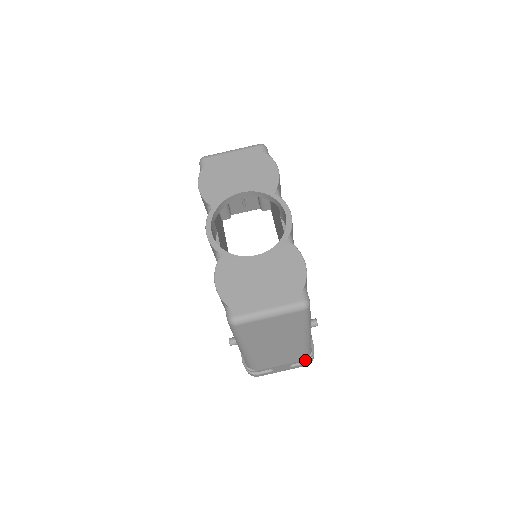
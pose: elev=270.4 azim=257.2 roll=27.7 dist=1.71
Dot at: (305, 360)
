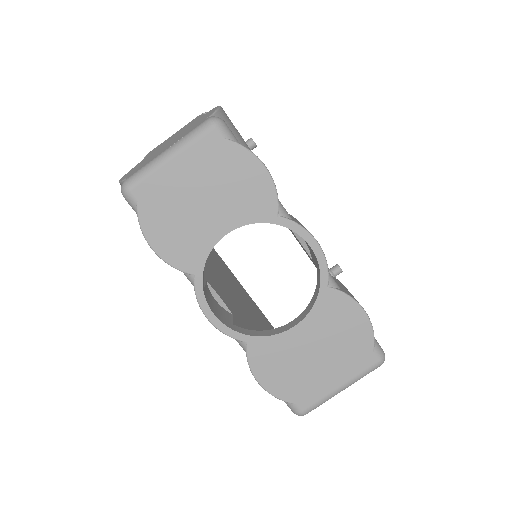
Dot at: occluded
